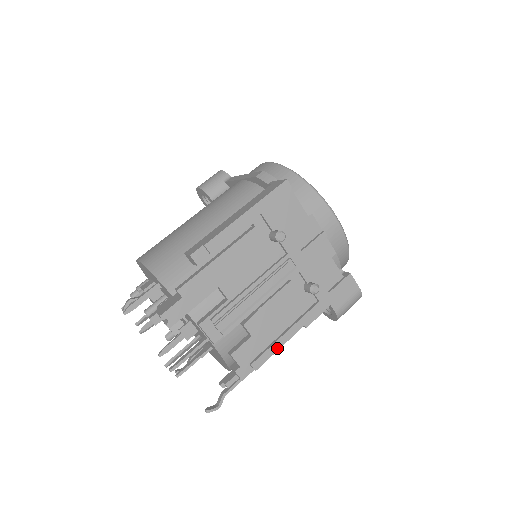
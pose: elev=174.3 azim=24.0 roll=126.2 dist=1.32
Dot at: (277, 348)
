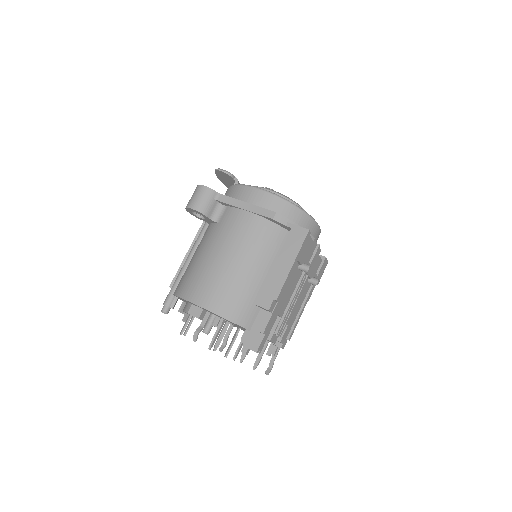
Dot at: occluded
